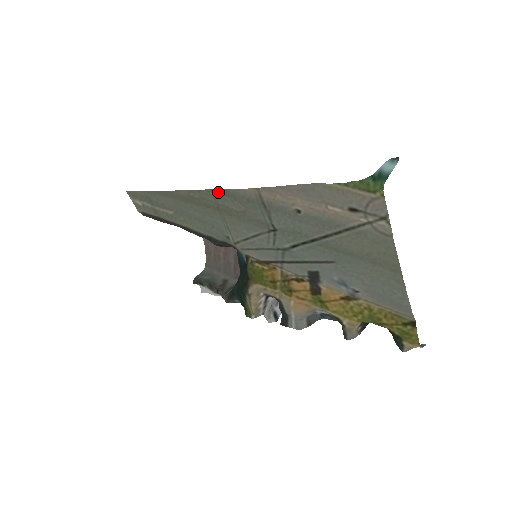
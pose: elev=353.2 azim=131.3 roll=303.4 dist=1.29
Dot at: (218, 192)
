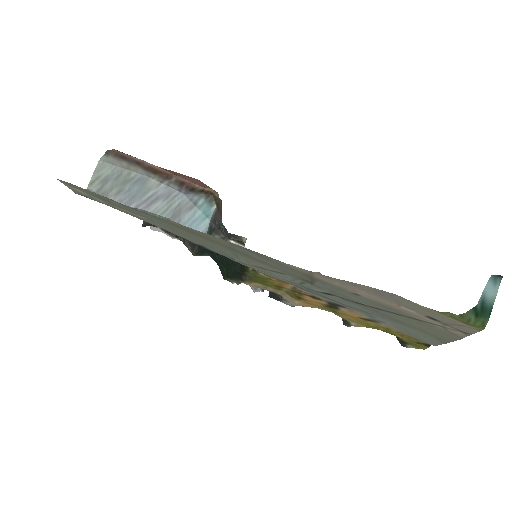
Dot at: (241, 247)
